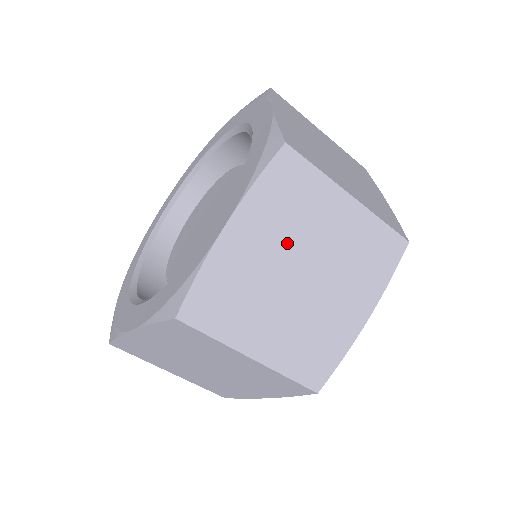
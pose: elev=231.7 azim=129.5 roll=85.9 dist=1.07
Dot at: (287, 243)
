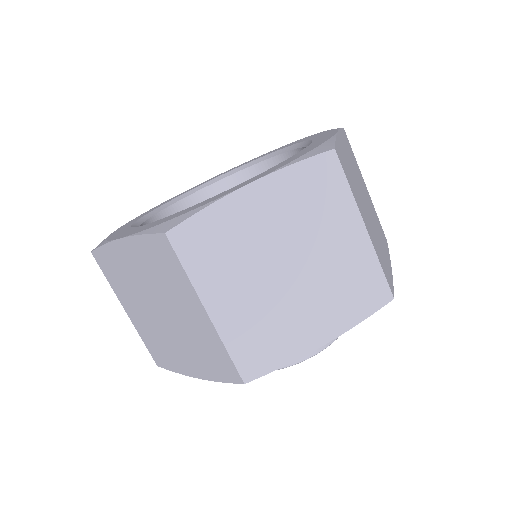
Dot at: (292, 231)
